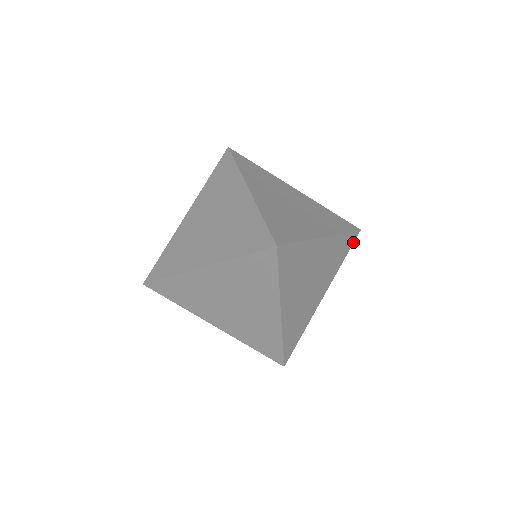
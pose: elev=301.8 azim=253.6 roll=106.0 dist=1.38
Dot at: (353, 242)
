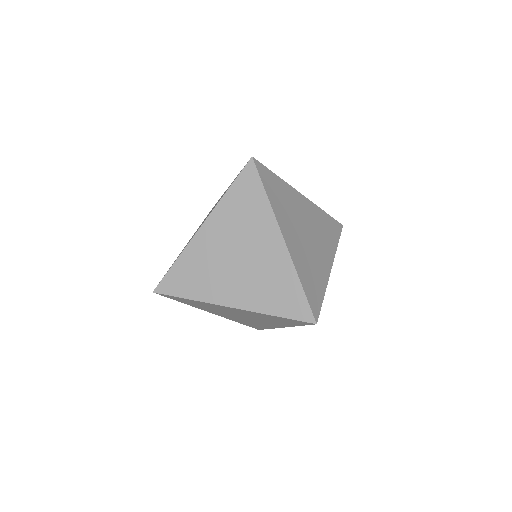
Dot at: (340, 232)
